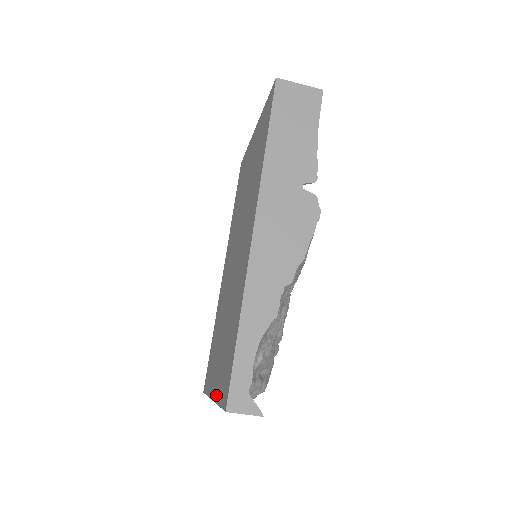
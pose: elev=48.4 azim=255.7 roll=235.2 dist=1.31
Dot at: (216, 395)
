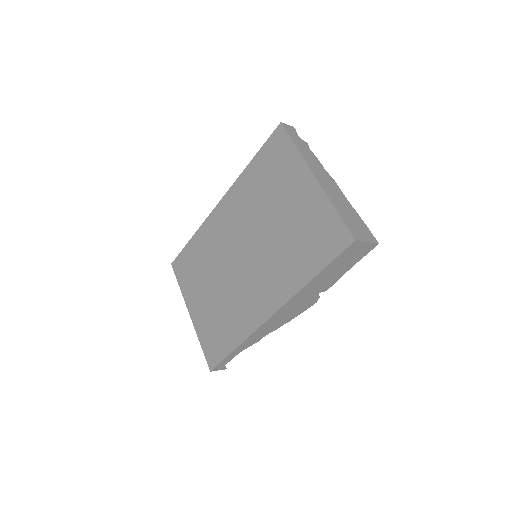
Dot at: (197, 327)
